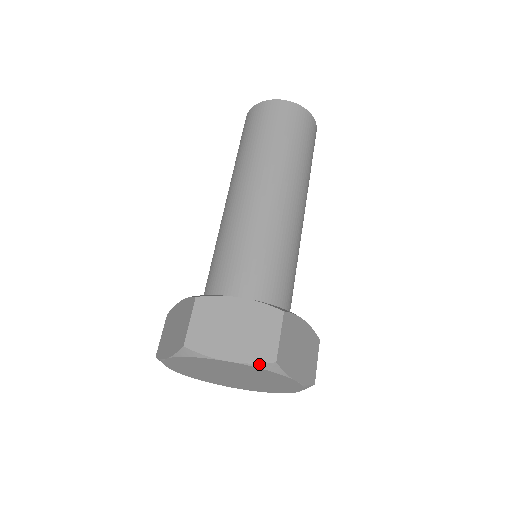
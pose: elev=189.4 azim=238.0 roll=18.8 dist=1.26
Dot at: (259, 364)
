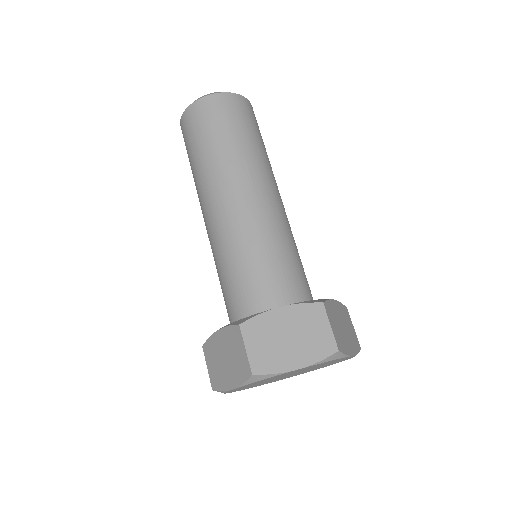
Dot at: (246, 382)
